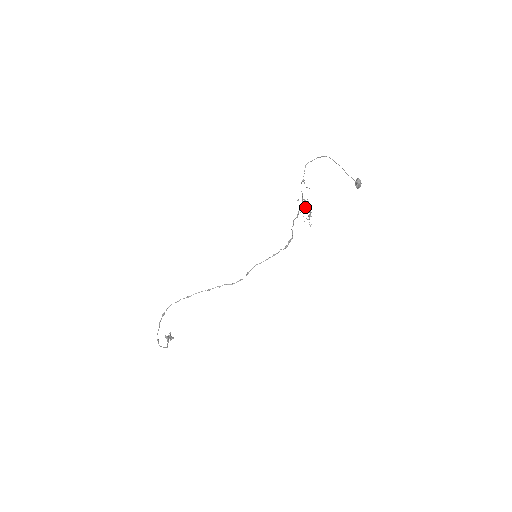
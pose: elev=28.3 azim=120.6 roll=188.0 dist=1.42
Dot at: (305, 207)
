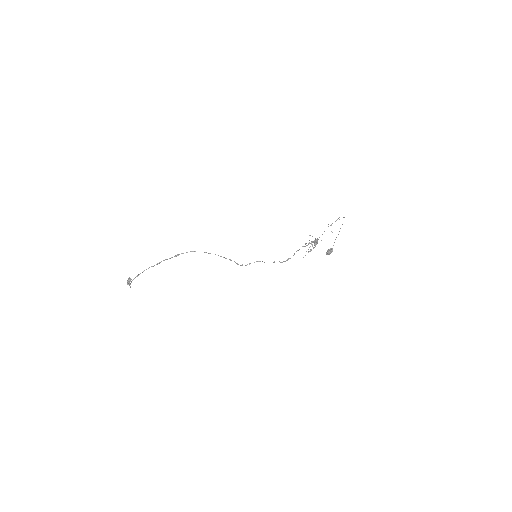
Dot at: (315, 243)
